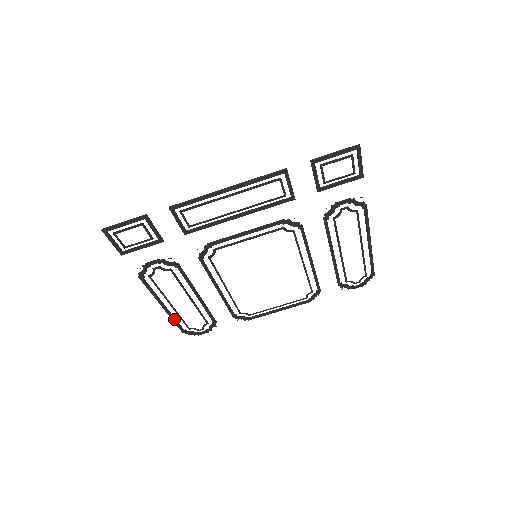
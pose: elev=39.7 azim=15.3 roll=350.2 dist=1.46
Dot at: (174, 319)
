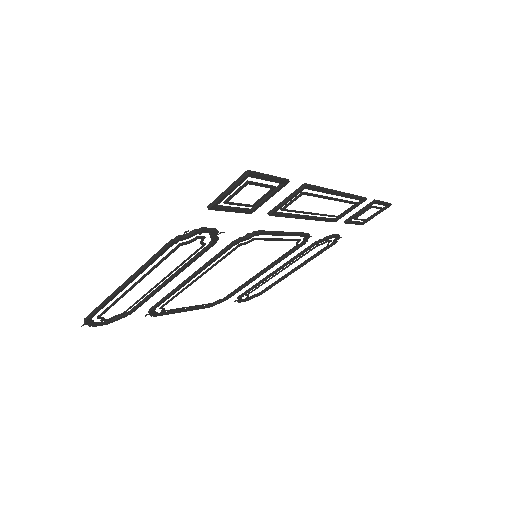
Dot at: (108, 302)
